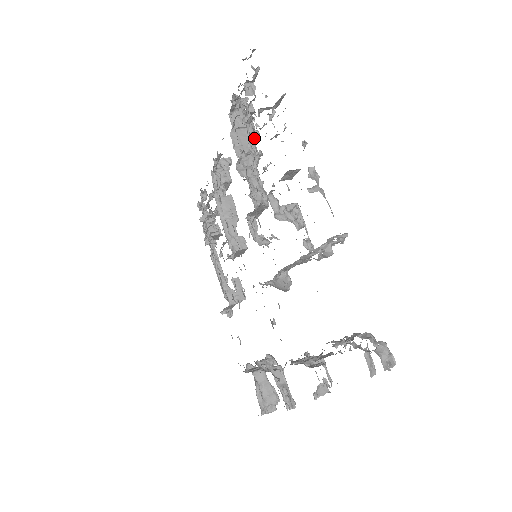
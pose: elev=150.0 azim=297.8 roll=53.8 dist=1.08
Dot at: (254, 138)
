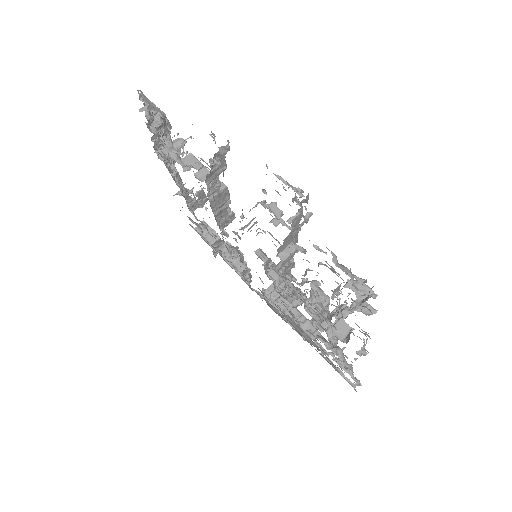
Dot at: (320, 304)
